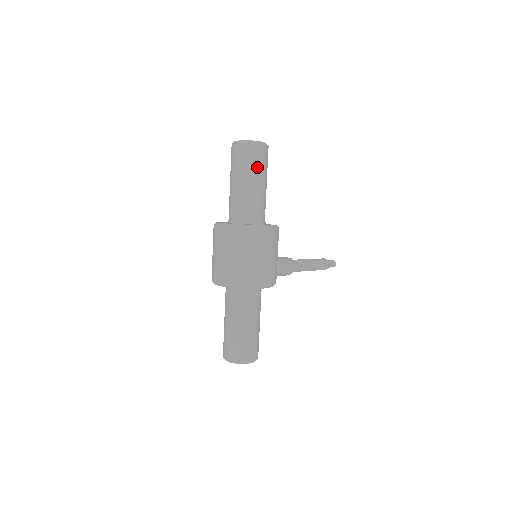
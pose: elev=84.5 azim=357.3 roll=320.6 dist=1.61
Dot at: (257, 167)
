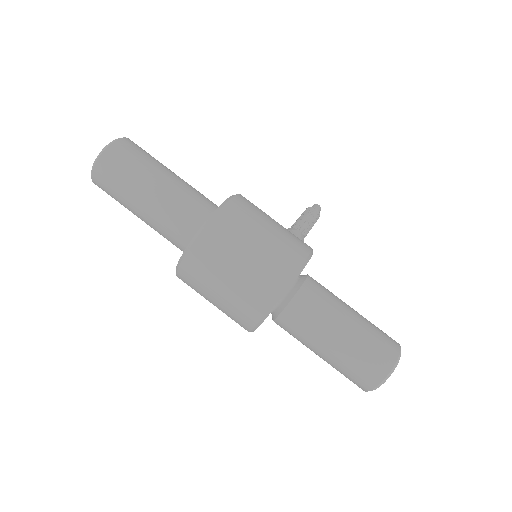
Dot at: (145, 162)
